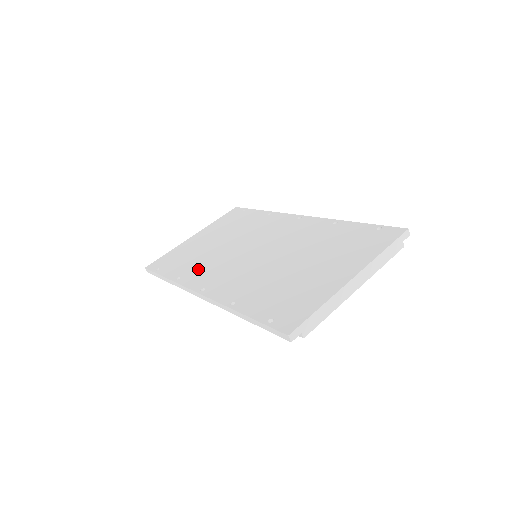
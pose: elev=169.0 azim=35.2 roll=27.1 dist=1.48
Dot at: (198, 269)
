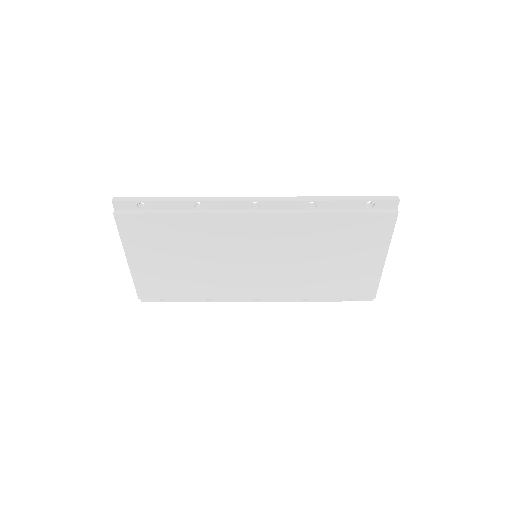
Dot at: occluded
